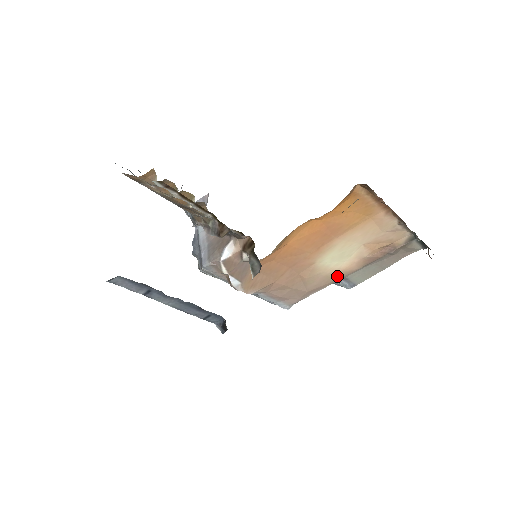
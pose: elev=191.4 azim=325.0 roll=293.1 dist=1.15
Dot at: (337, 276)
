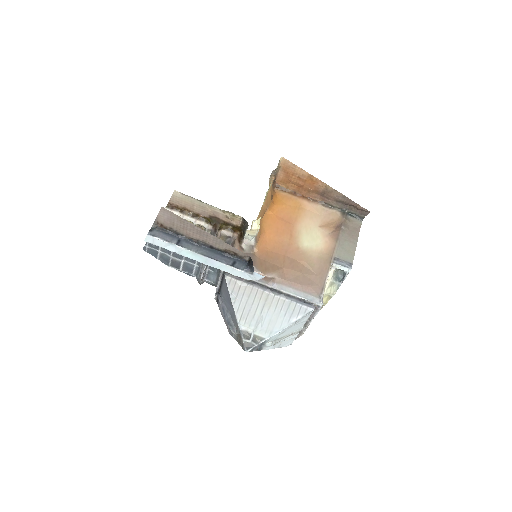
Dot at: (327, 256)
